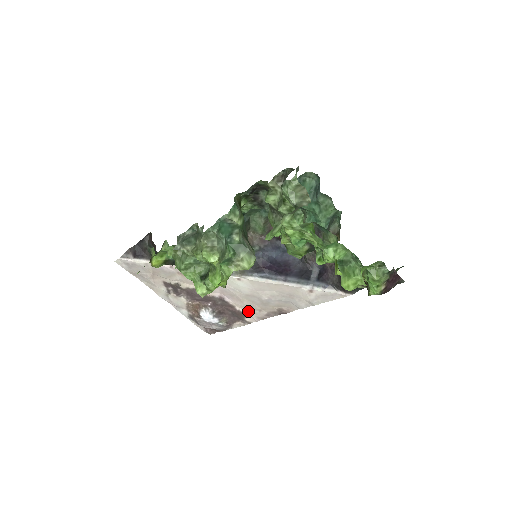
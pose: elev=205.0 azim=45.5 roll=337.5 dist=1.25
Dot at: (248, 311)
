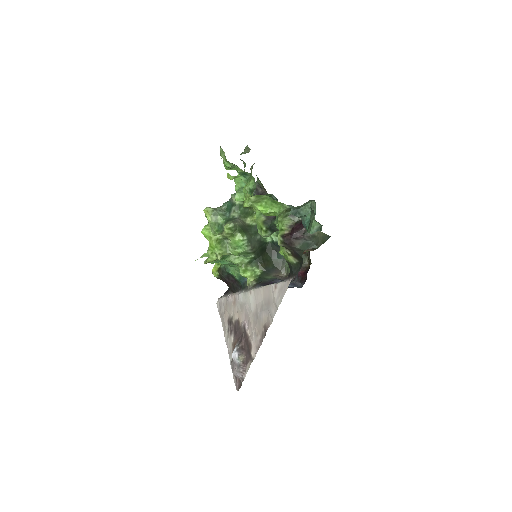
Dot at: (253, 339)
